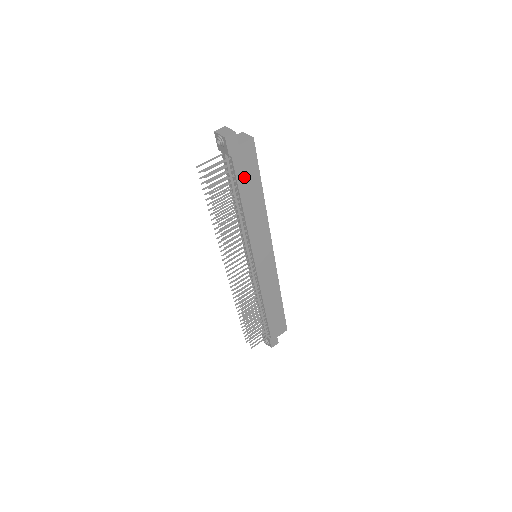
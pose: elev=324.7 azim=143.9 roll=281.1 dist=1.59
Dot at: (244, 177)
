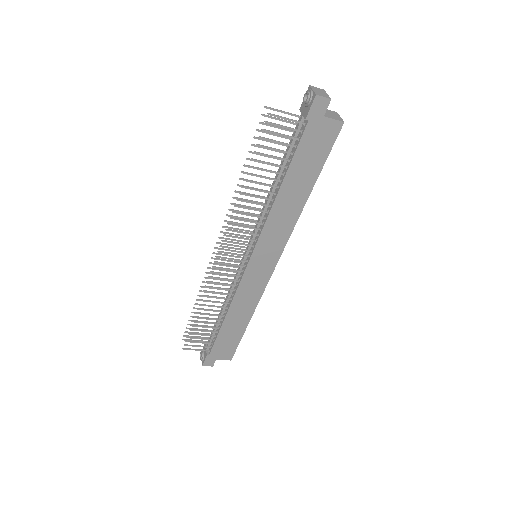
Dot at: (304, 157)
